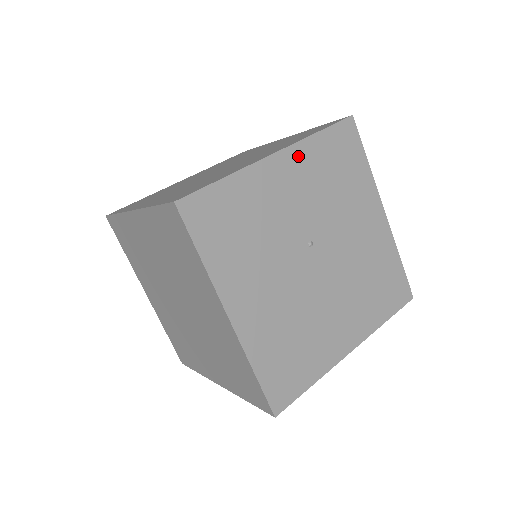
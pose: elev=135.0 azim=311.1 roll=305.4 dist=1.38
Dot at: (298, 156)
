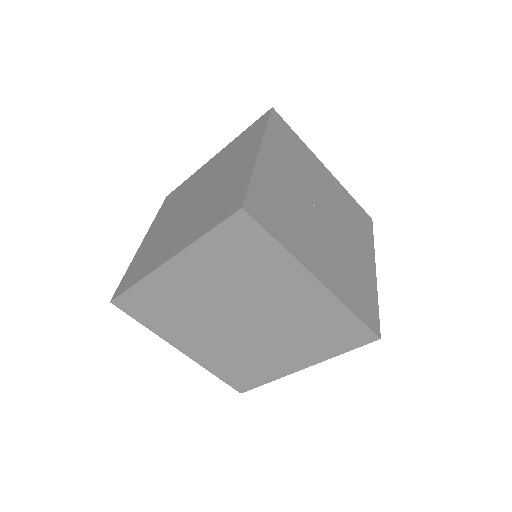
Dot at: (270, 146)
